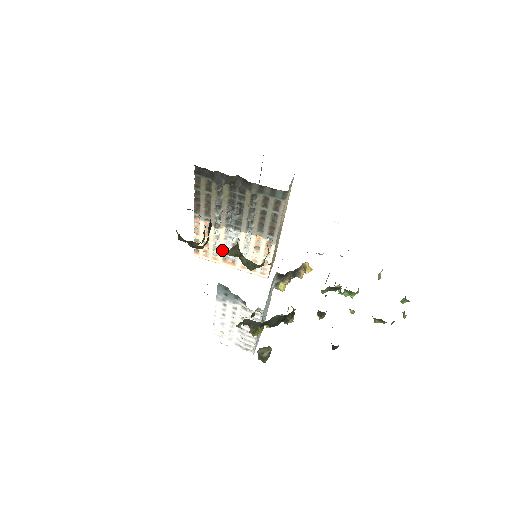
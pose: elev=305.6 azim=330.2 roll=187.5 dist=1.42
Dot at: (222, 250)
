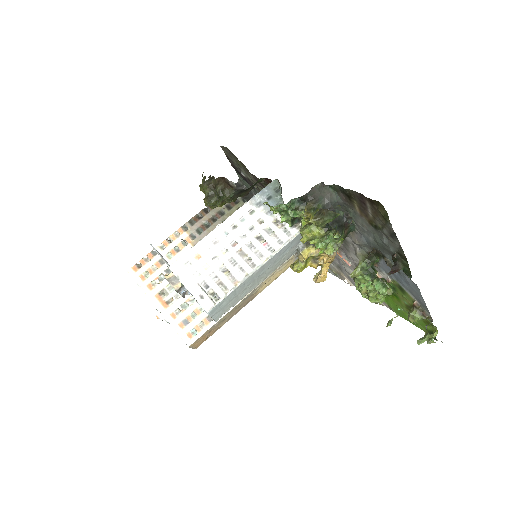
Dot at: occluded
